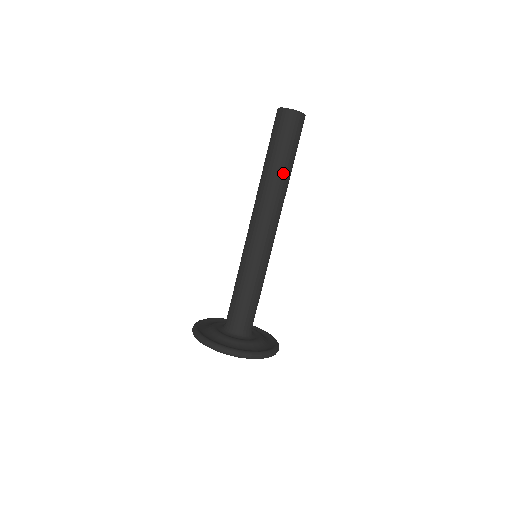
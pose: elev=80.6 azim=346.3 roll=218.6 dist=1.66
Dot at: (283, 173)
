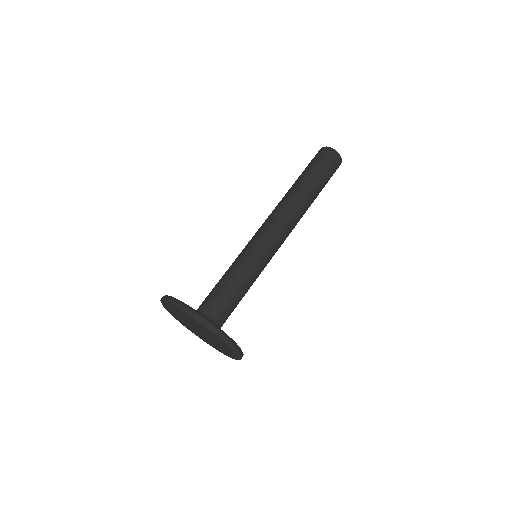
Dot at: (301, 186)
